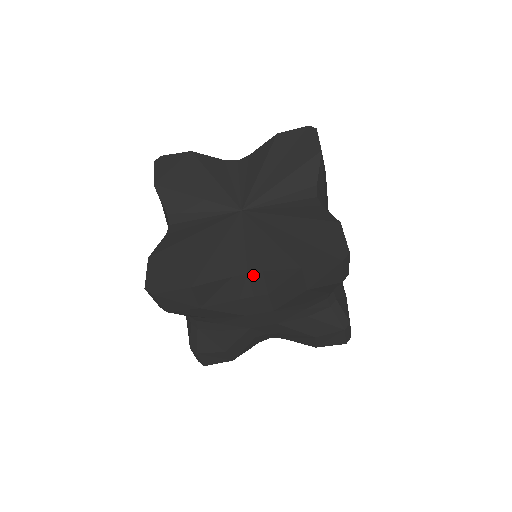
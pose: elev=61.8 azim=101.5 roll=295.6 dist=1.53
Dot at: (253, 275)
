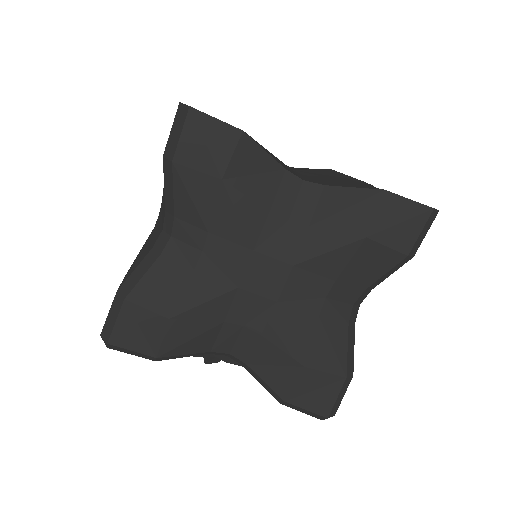
Dot at: (309, 186)
